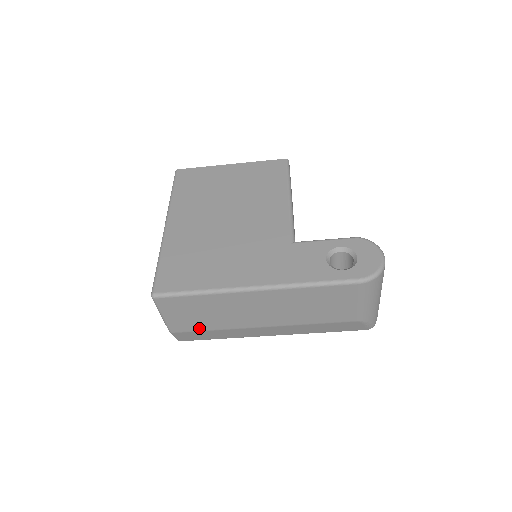
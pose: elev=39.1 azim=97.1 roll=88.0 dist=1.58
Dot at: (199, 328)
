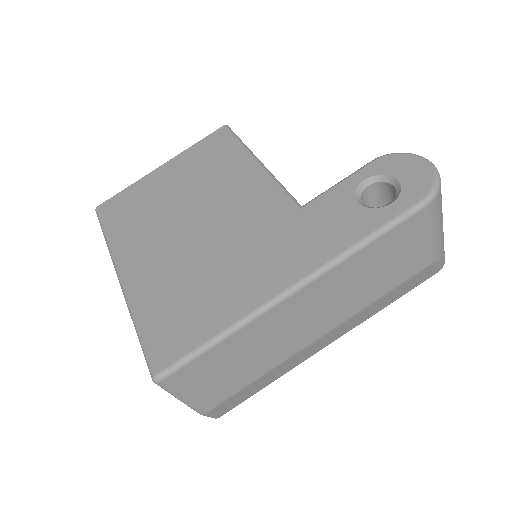
Dot at: (238, 387)
